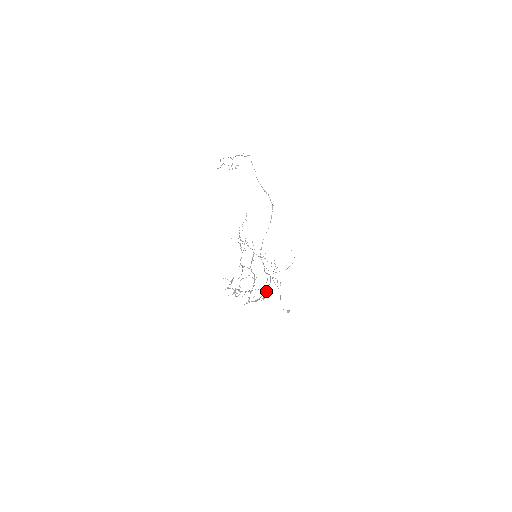
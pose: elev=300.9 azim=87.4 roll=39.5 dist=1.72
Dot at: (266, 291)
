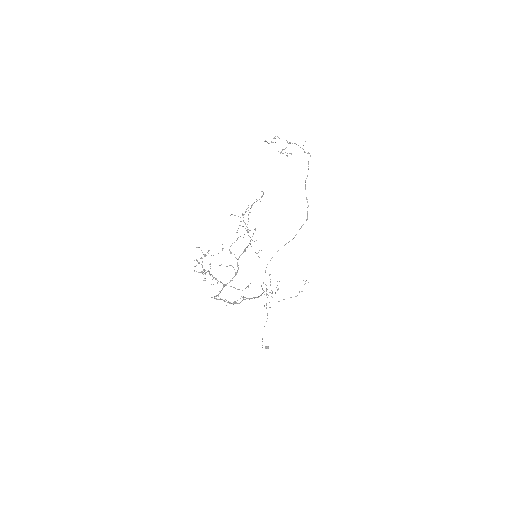
Dot at: (243, 296)
